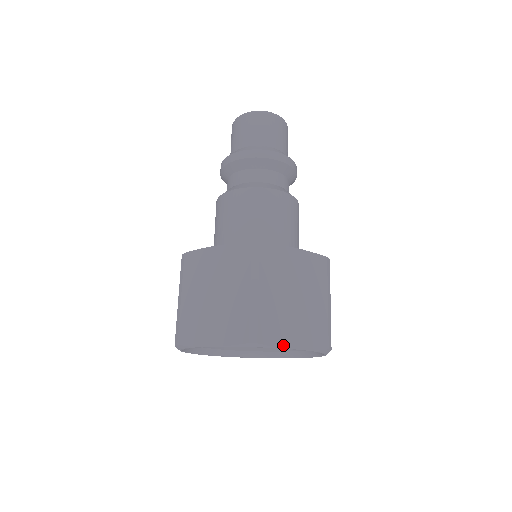
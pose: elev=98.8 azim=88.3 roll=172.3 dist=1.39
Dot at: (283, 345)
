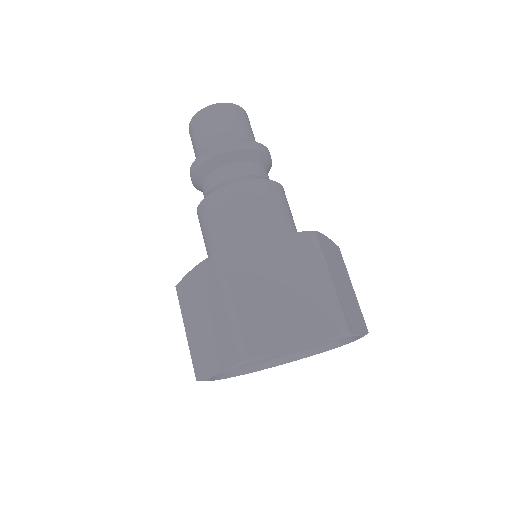
Dot at: (281, 350)
